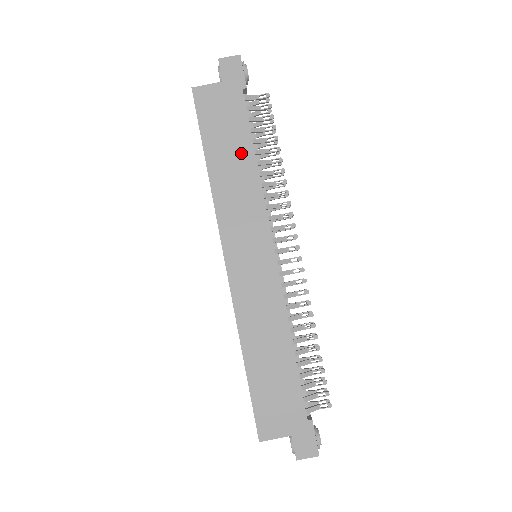
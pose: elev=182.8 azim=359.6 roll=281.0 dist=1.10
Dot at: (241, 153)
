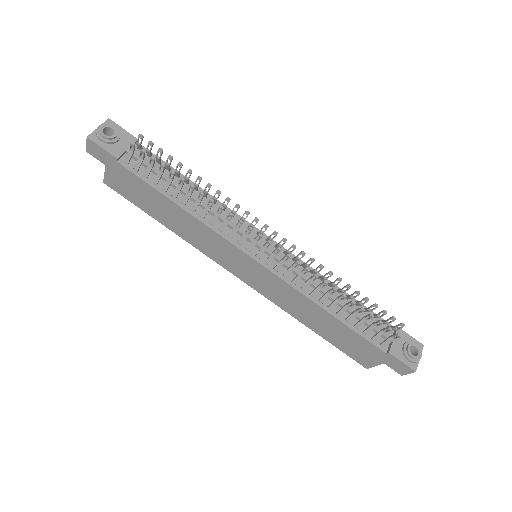
Dot at: (168, 207)
